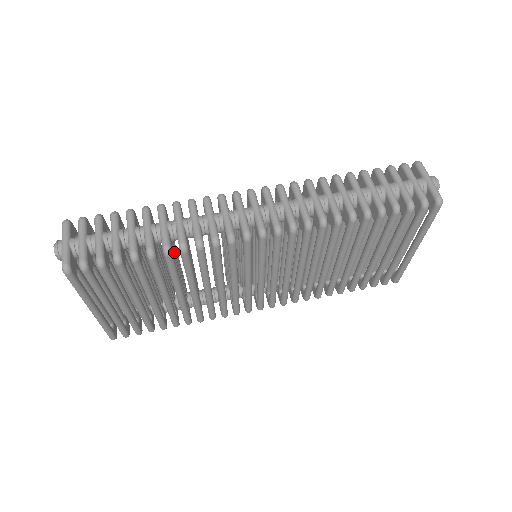
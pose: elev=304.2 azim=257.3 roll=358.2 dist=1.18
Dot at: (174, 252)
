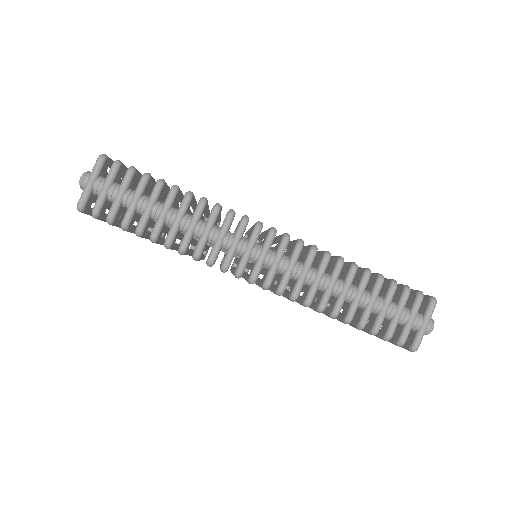
Dot at: occluded
